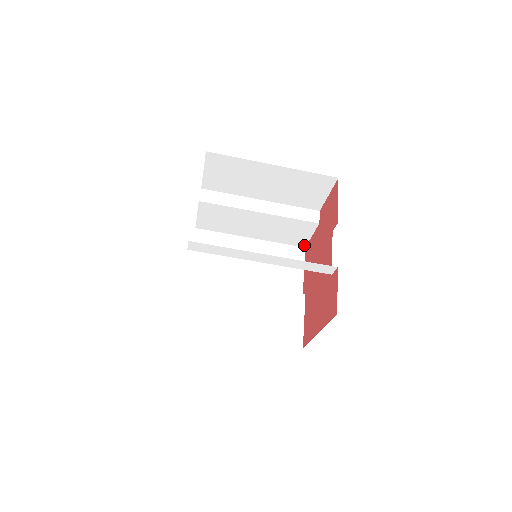
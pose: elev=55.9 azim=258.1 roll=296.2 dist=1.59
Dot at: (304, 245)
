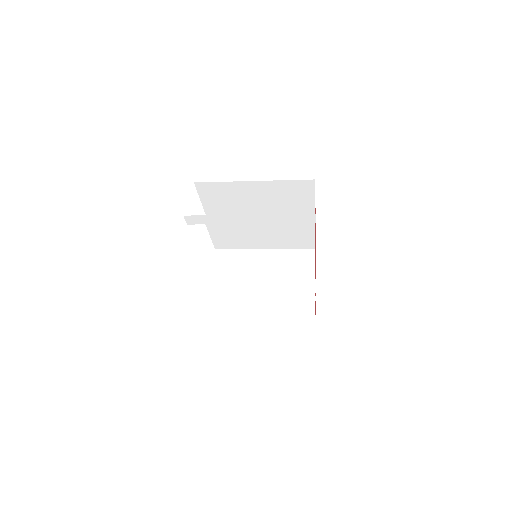
Dot at: occluded
